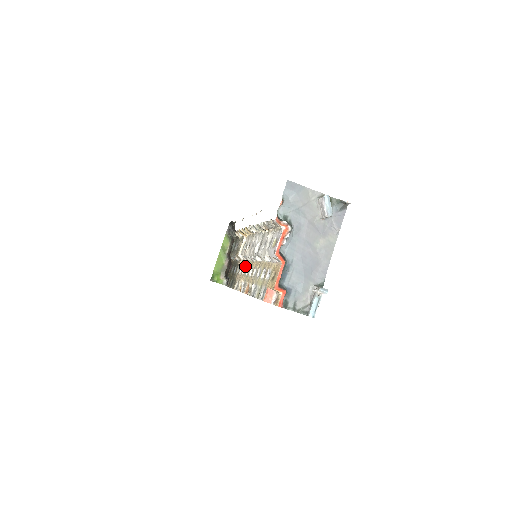
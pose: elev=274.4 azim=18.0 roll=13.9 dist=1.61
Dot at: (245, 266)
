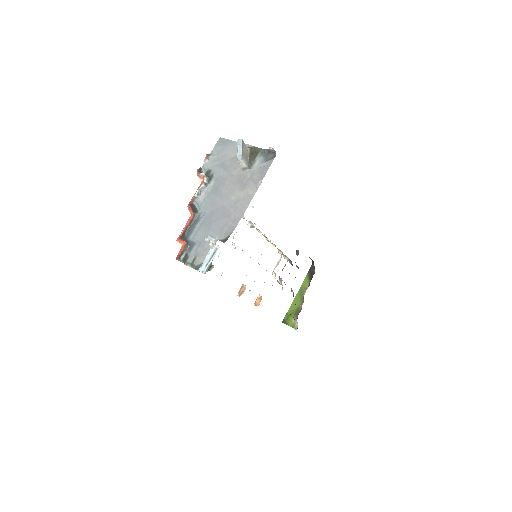
Dot at: occluded
